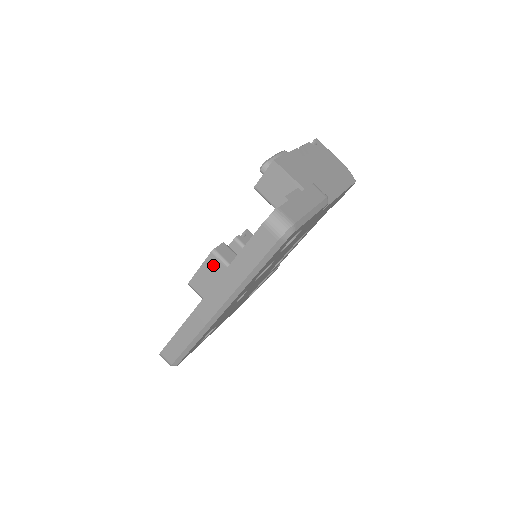
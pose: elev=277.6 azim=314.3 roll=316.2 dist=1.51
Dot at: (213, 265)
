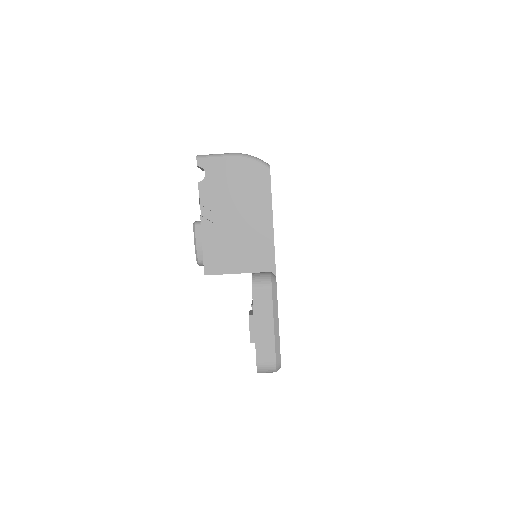
Dot at: occluded
